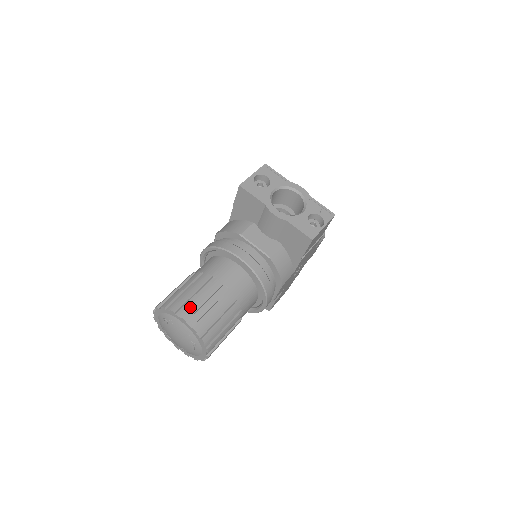
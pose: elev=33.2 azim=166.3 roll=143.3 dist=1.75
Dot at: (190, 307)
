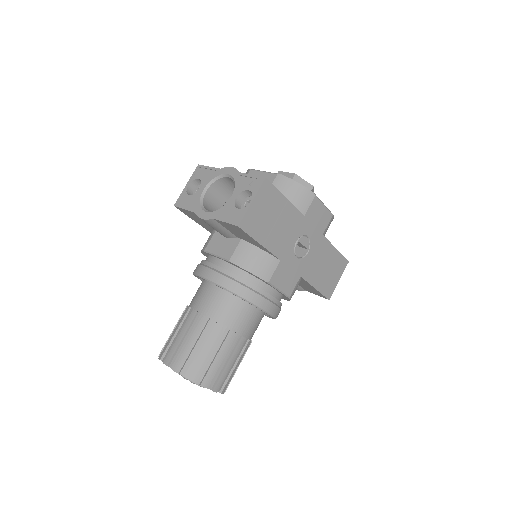
Dot at: (172, 349)
